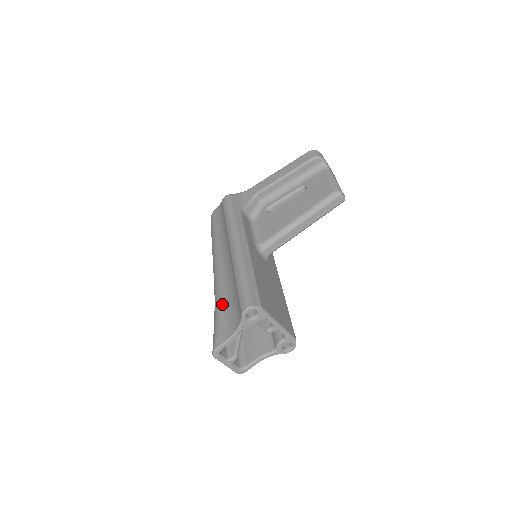
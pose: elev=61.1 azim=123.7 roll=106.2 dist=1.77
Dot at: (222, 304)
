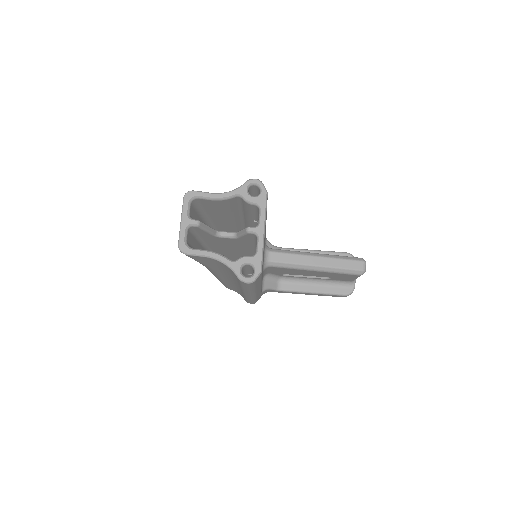
Dot at: occluded
